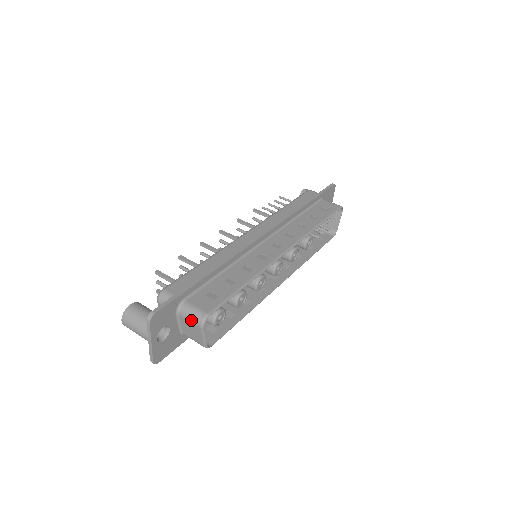
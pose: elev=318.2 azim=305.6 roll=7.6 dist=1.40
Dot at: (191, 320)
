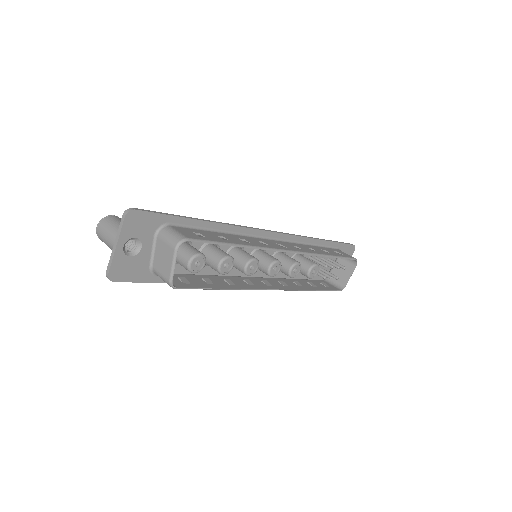
Dot at: (168, 241)
